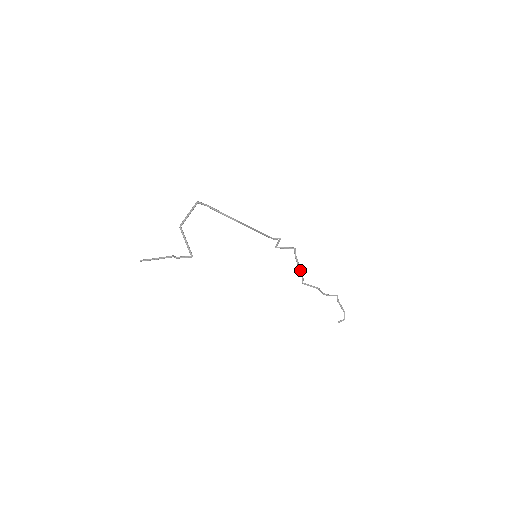
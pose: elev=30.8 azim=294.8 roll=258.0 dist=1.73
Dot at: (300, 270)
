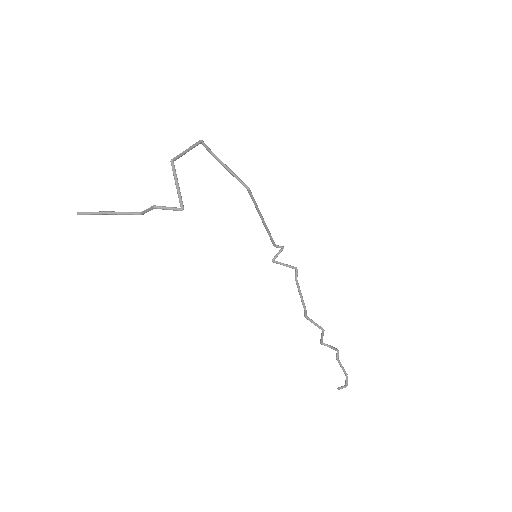
Dot at: (302, 298)
